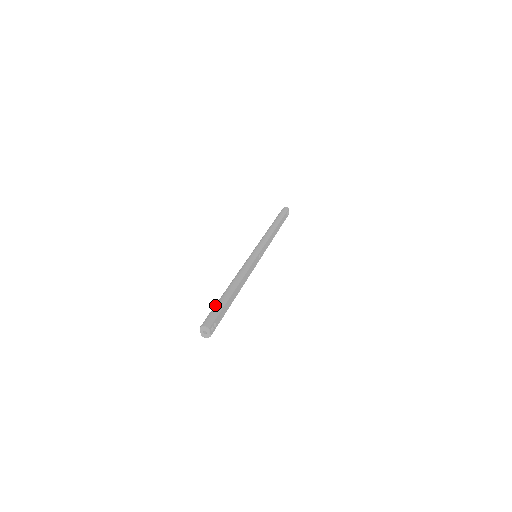
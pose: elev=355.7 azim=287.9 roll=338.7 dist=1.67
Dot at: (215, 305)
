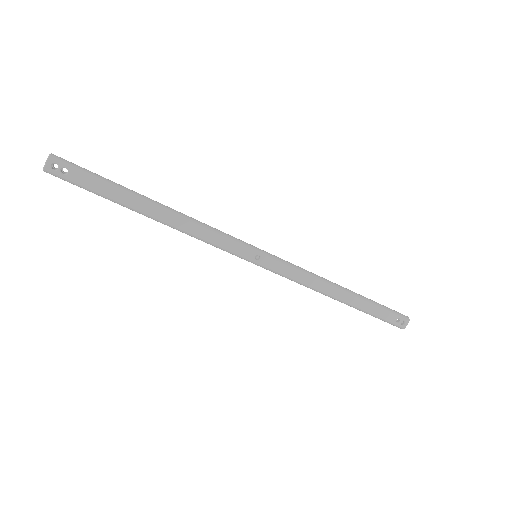
Dot at: occluded
